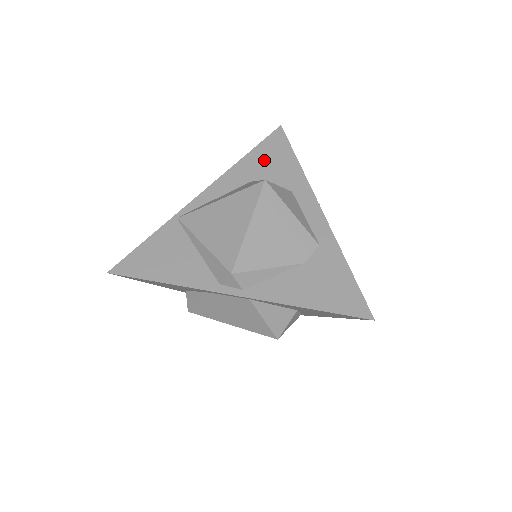
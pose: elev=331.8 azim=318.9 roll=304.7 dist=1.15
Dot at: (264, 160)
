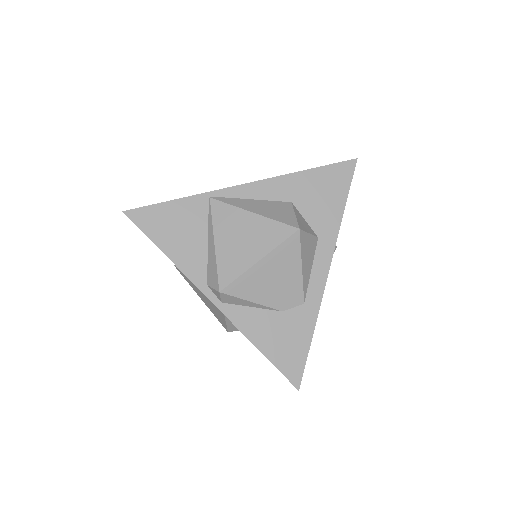
Dot at: (318, 187)
